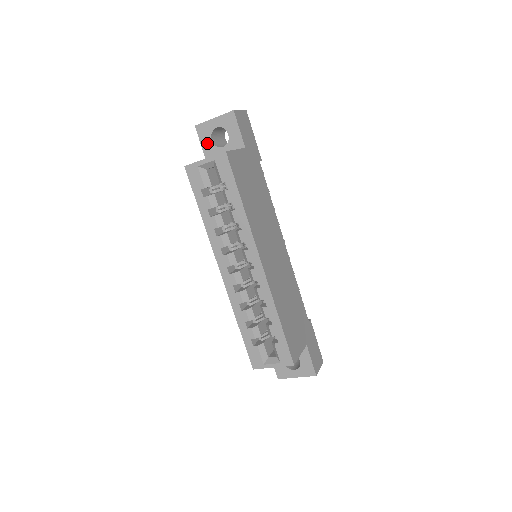
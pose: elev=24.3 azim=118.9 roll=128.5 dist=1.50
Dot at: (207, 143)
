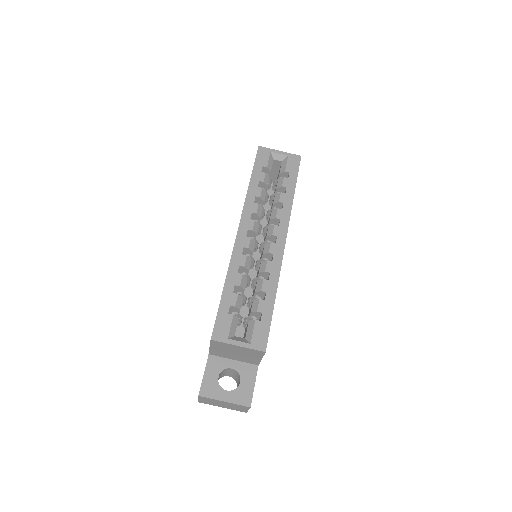
Dot at: occluded
